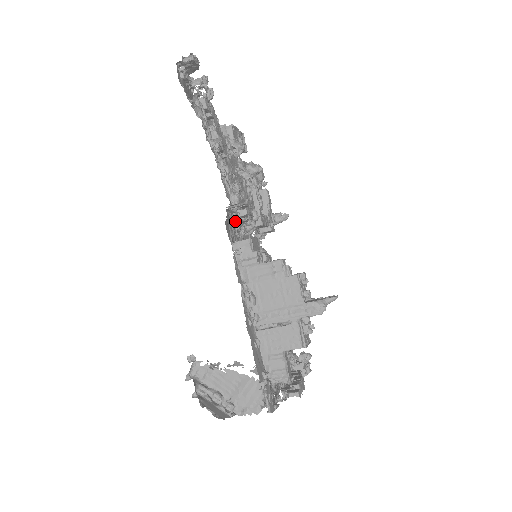
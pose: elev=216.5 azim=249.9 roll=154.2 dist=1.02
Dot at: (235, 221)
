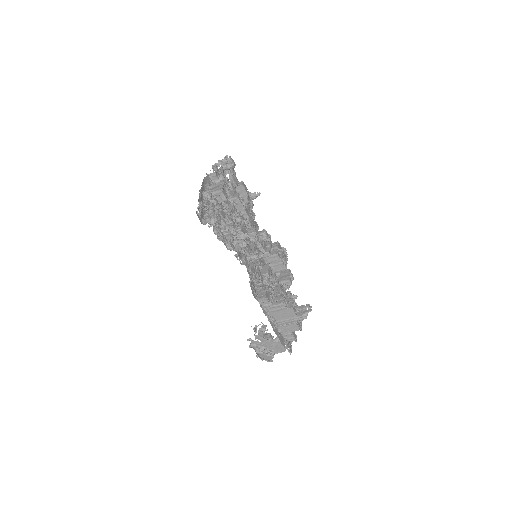
Dot at: occluded
